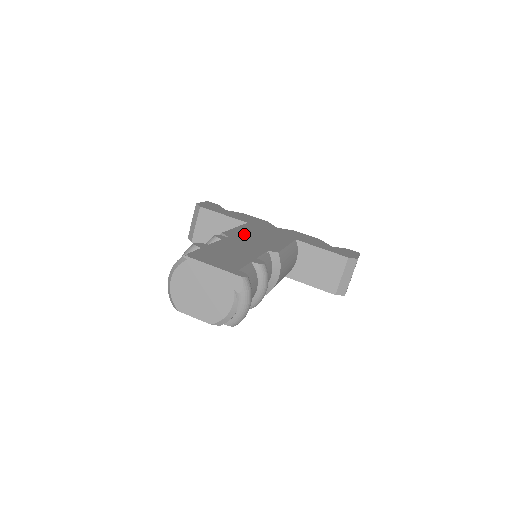
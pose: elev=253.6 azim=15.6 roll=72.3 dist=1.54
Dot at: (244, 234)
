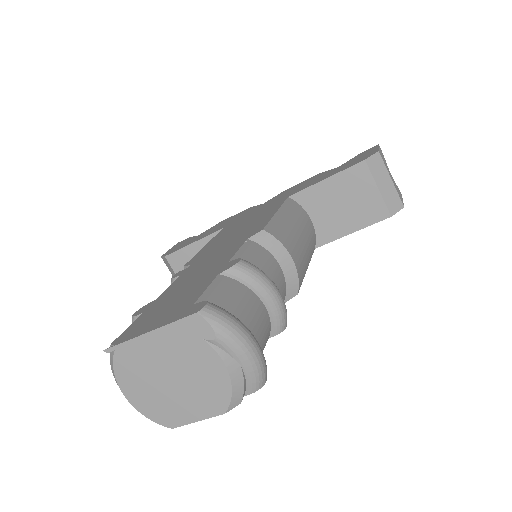
Dot at: (215, 244)
